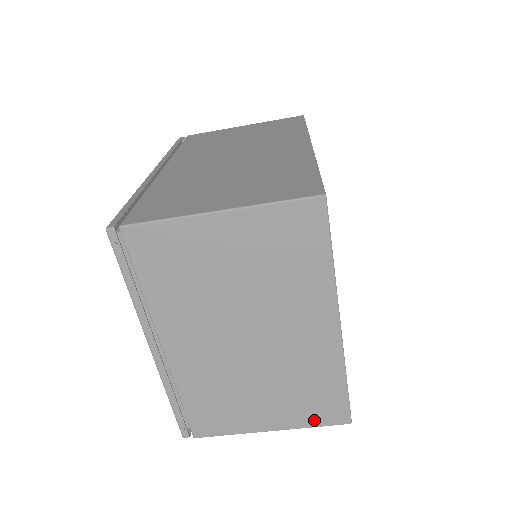
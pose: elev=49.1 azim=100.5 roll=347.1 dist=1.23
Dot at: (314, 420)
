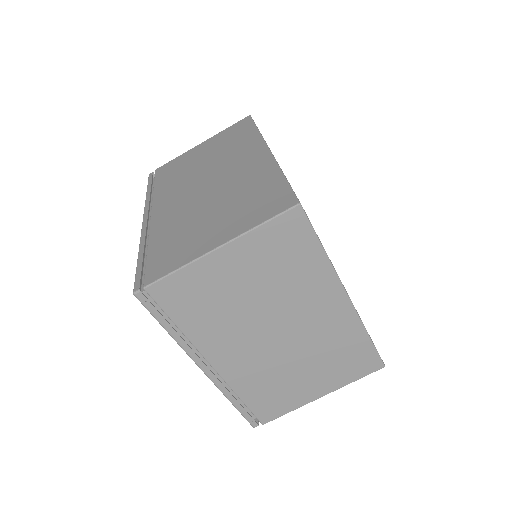
Dot at: (354, 375)
